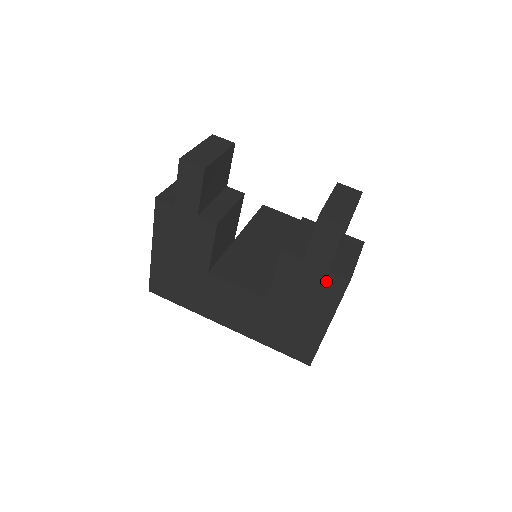
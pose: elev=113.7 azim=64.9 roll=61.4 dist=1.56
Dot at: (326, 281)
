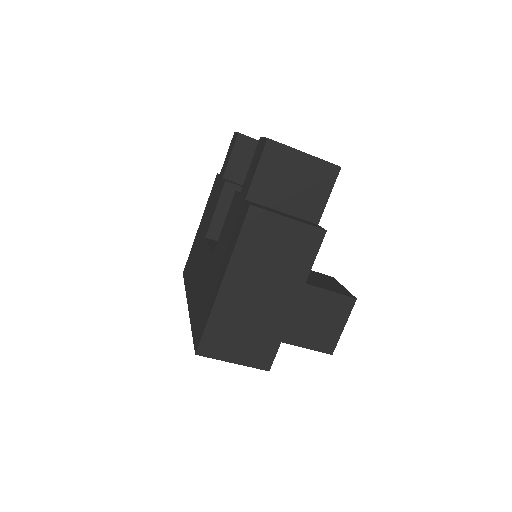
Dot at: (240, 215)
